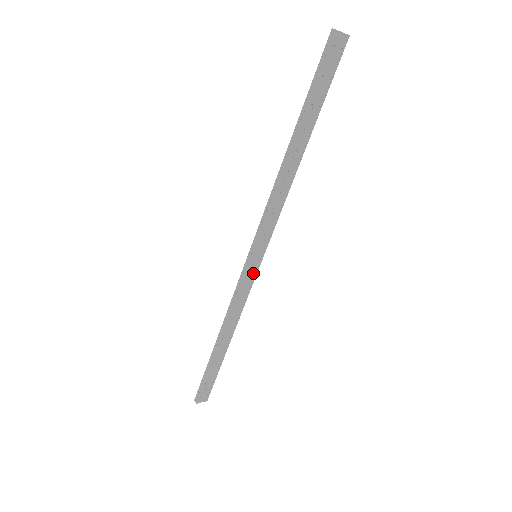
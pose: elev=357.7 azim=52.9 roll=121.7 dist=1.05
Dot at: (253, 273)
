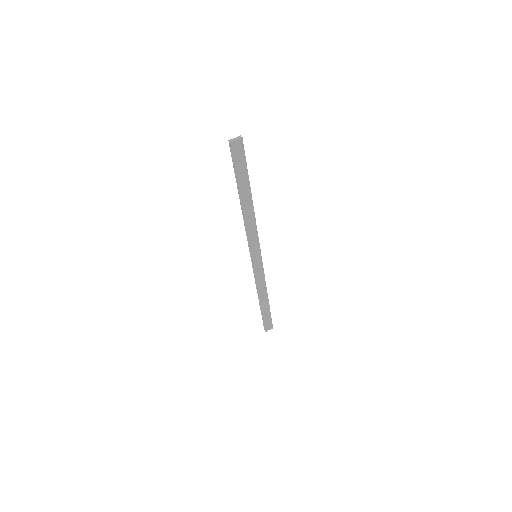
Dot at: (259, 264)
